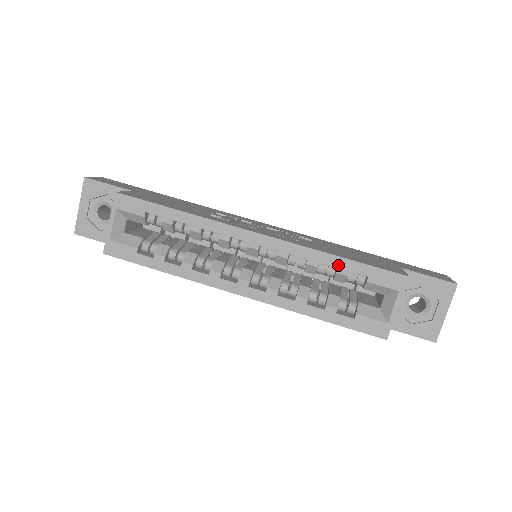
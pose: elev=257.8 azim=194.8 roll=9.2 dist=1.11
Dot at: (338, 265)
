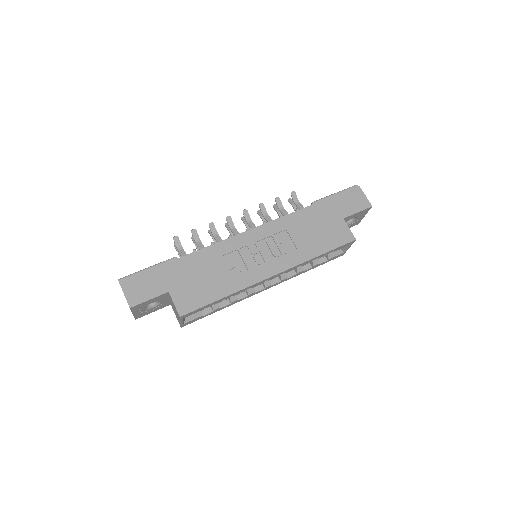
Dot at: (320, 257)
